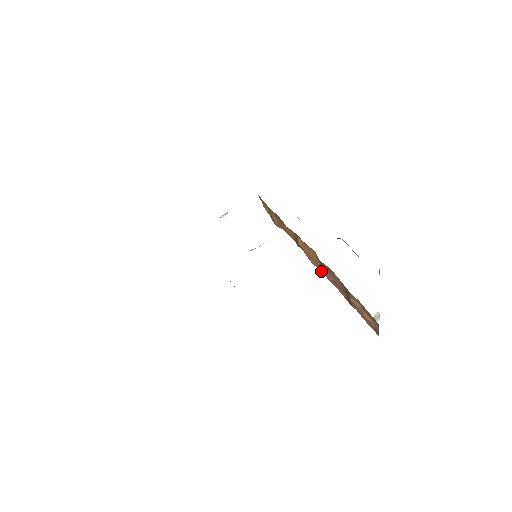
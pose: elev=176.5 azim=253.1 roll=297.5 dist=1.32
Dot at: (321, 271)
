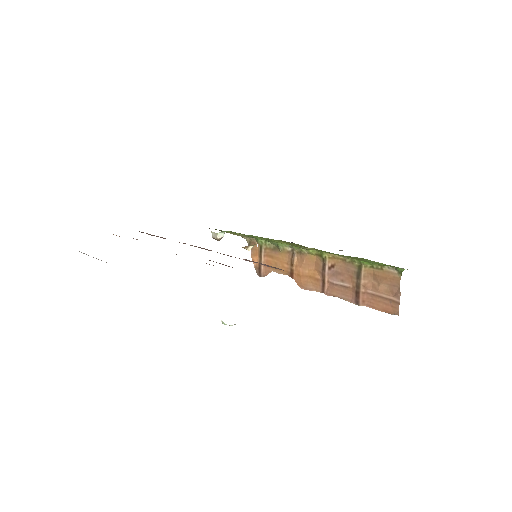
Dot at: (317, 291)
